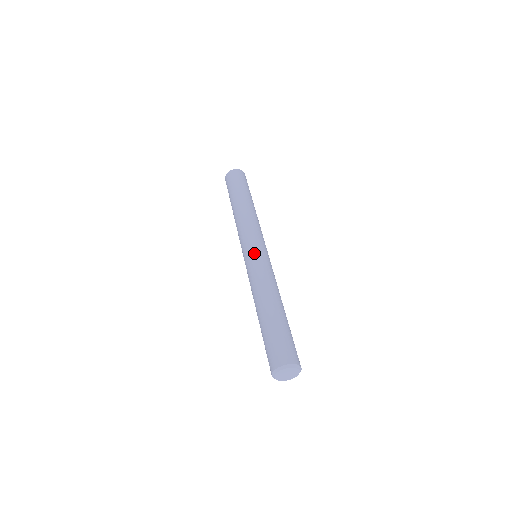
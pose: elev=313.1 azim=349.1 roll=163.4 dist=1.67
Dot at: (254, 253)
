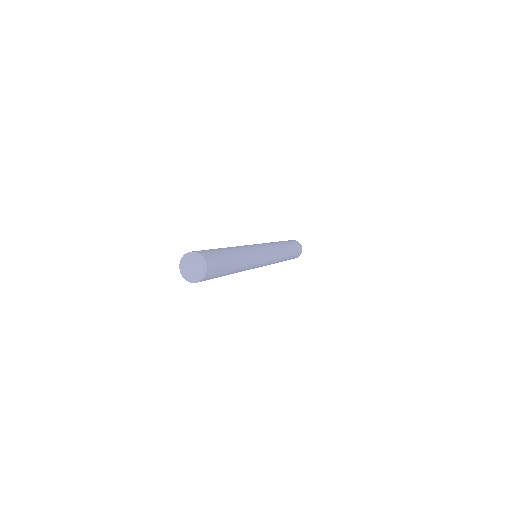
Dot at: occluded
